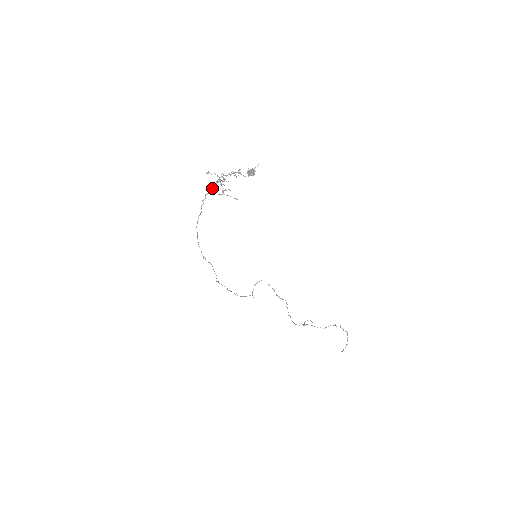
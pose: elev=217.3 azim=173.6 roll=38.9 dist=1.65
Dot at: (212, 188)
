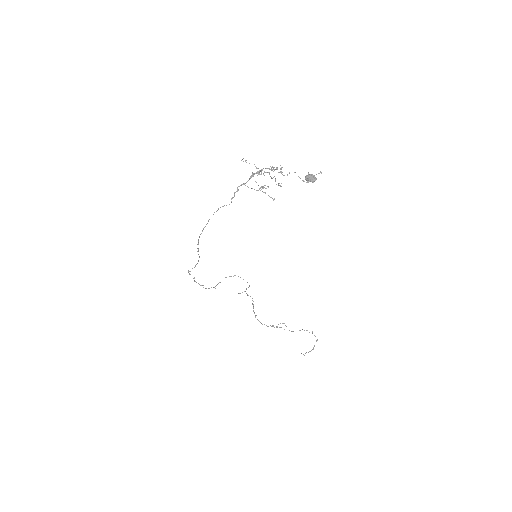
Dot at: occluded
